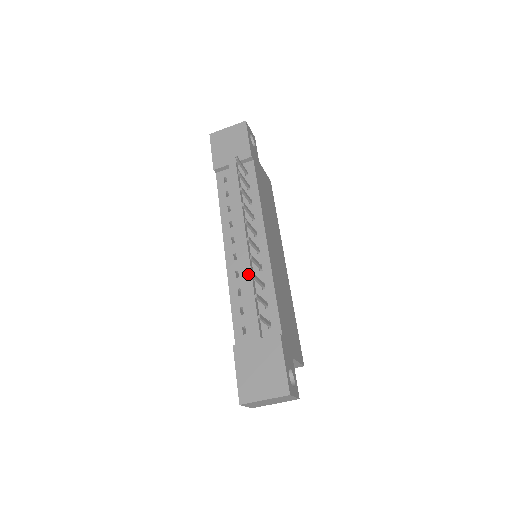
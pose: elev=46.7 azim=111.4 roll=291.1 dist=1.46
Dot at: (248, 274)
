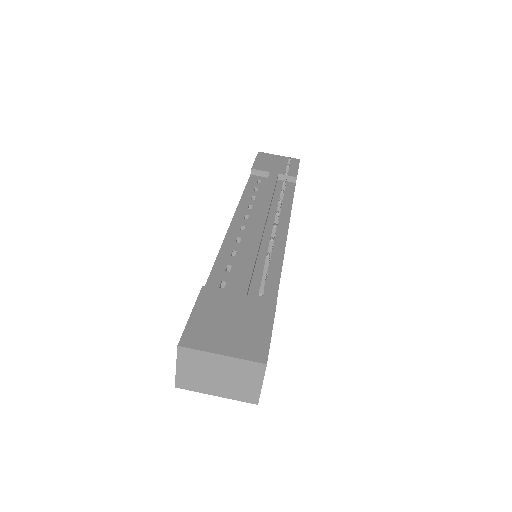
Dot at: (256, 240)
